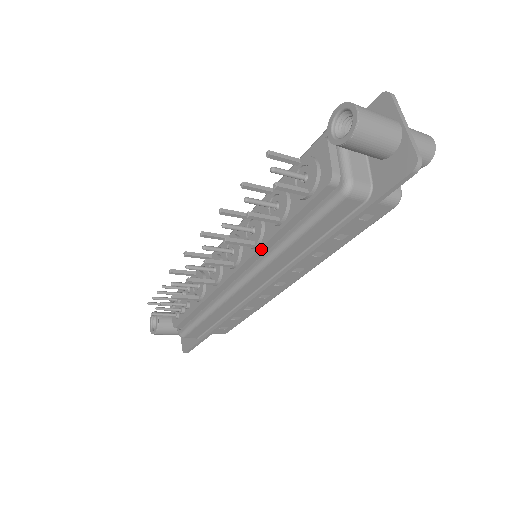
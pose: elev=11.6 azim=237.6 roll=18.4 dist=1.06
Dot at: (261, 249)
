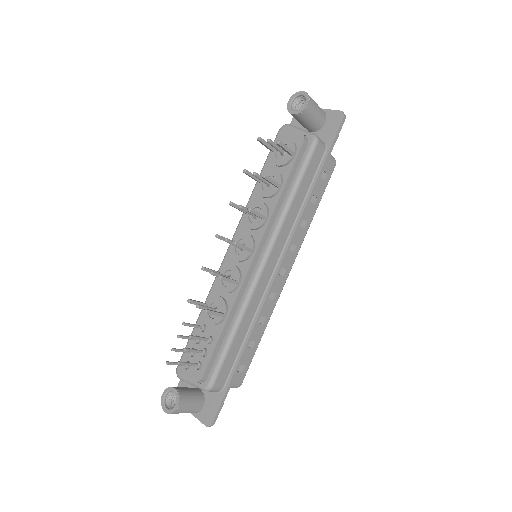
Dot at: (271, 220)
